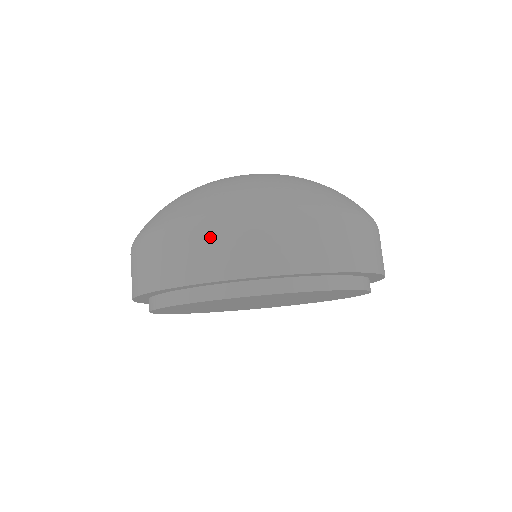
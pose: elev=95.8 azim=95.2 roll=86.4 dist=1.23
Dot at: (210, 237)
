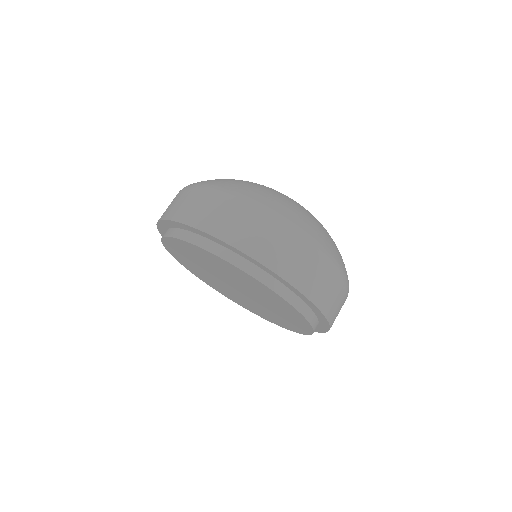
Dot at: (245, 216)
